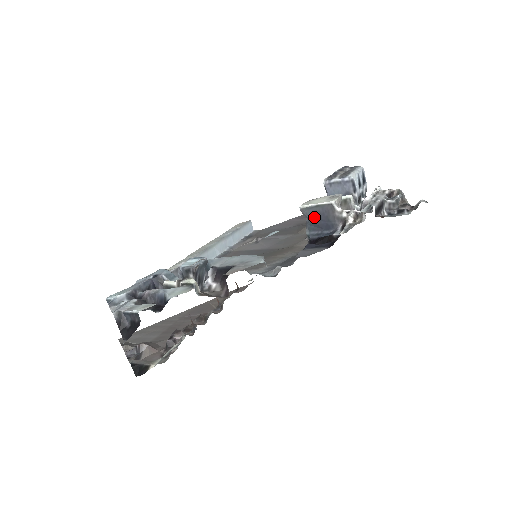
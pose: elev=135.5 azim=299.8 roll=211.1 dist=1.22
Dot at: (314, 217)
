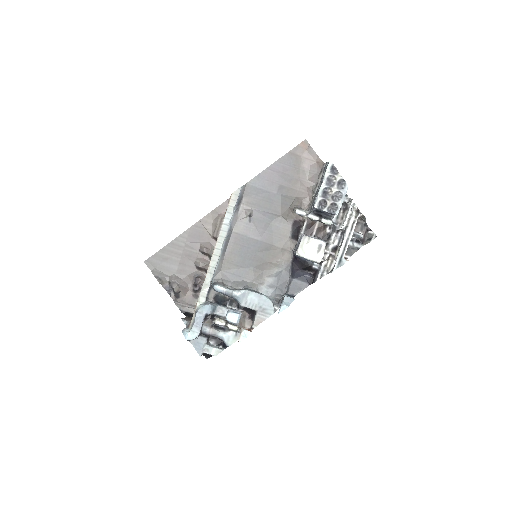
Dot at: occluded
